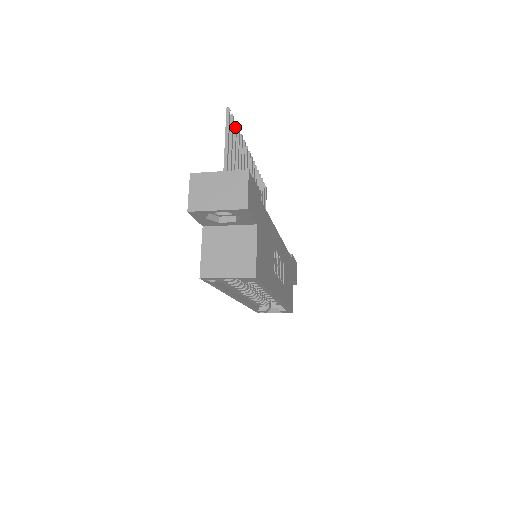
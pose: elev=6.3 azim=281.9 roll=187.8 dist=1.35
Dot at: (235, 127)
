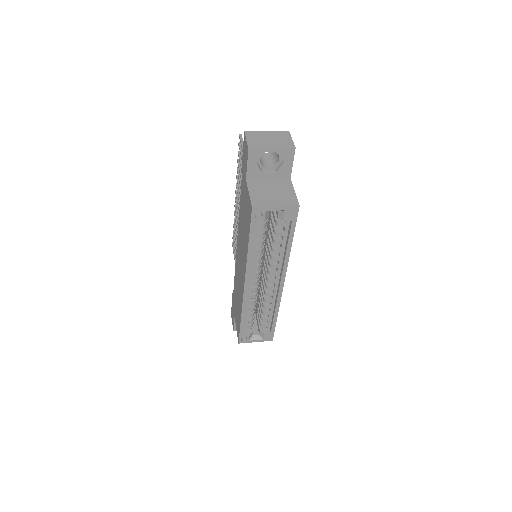
Dot at: occluded
